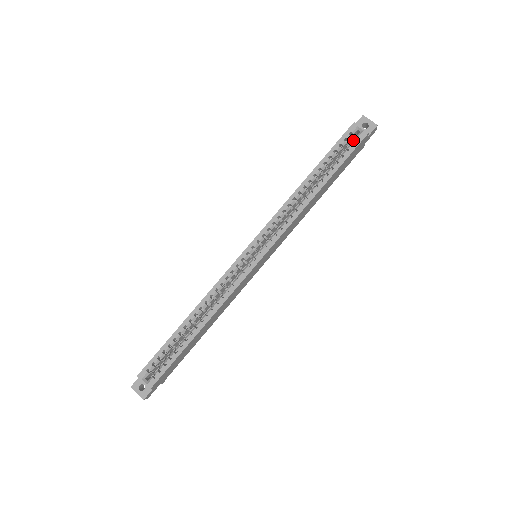
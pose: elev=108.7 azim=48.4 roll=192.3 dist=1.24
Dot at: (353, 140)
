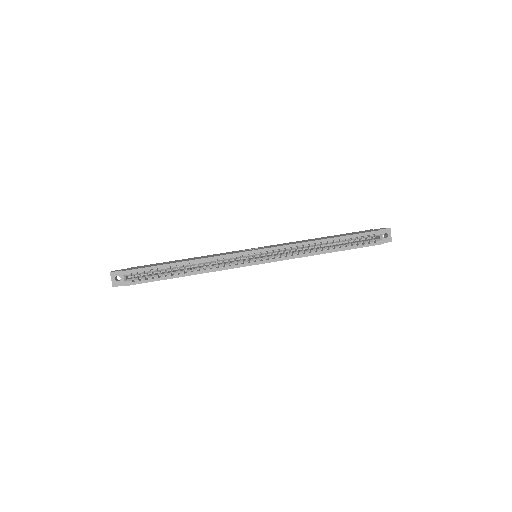
Dot at: (372, 240)
